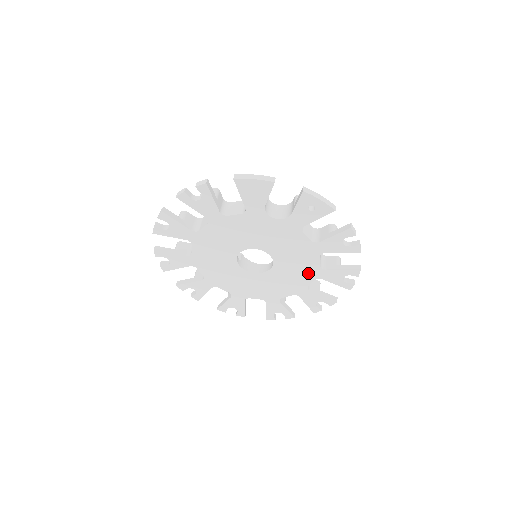
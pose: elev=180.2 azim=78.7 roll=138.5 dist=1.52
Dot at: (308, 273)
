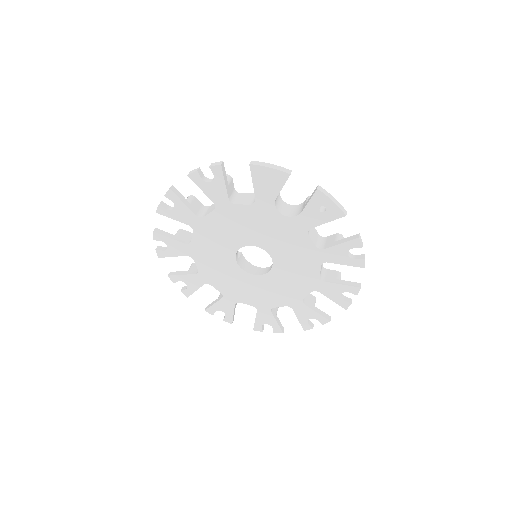
Dot at: (306, 283)
